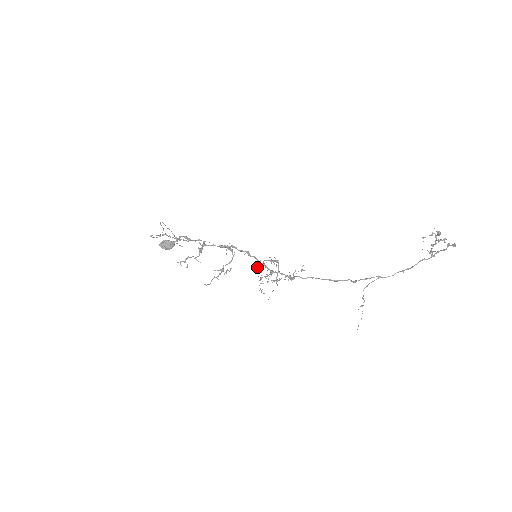
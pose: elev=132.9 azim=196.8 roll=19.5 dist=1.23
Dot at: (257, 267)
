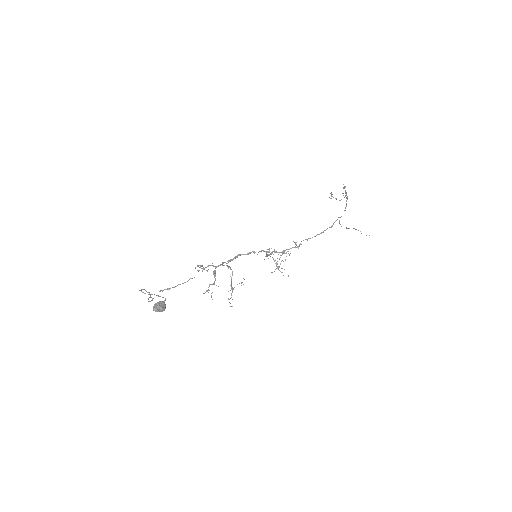
Dot at: (272, 253)
